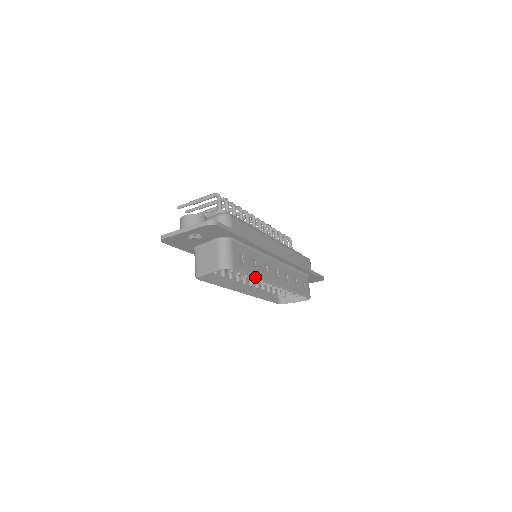
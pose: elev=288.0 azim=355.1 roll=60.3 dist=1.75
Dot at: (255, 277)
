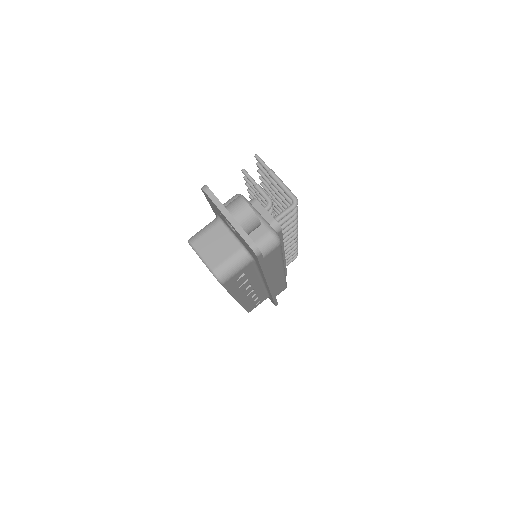
Dot at: (230, 292)
